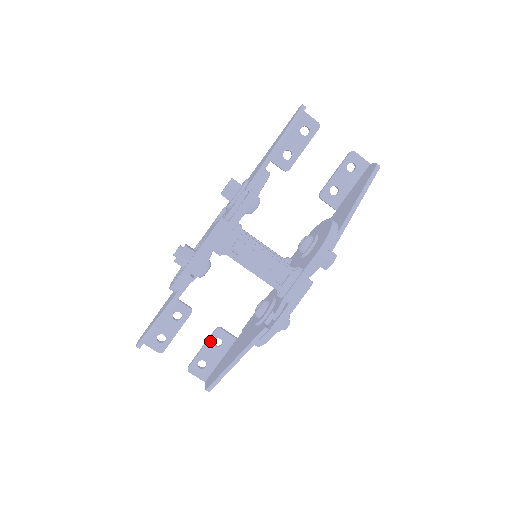
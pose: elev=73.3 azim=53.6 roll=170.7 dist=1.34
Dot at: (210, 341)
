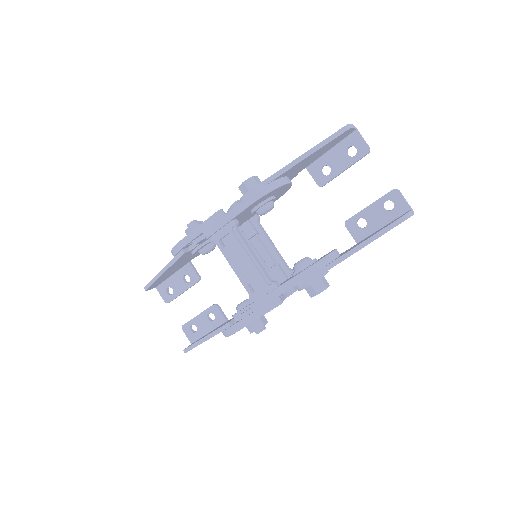
Dot at: (205, 312)
